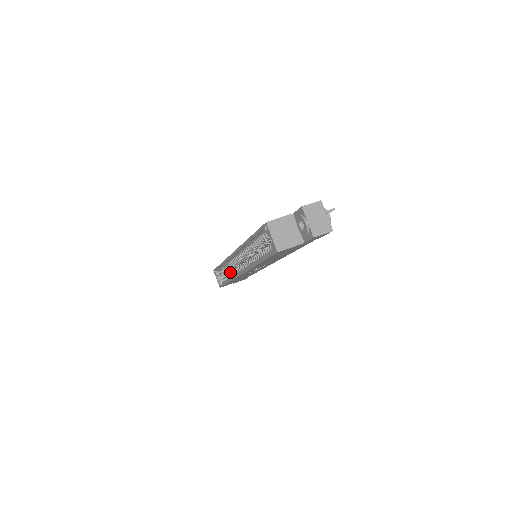
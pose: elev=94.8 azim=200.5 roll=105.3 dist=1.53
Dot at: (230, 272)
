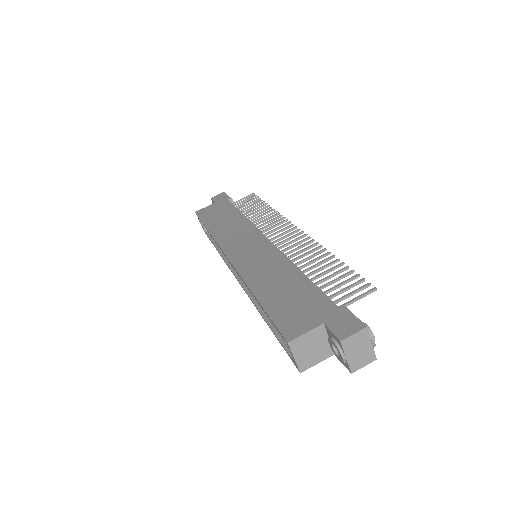
Dot at: occluded
